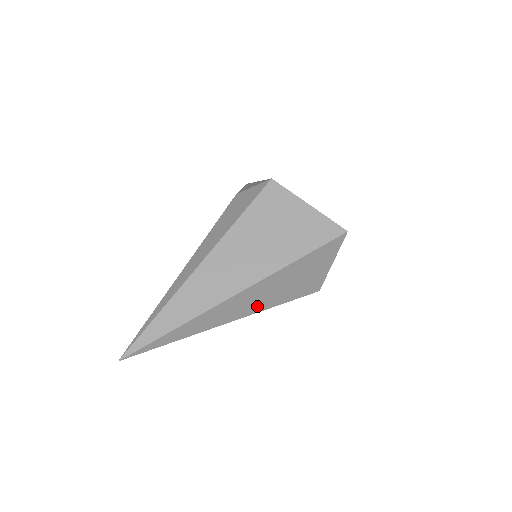
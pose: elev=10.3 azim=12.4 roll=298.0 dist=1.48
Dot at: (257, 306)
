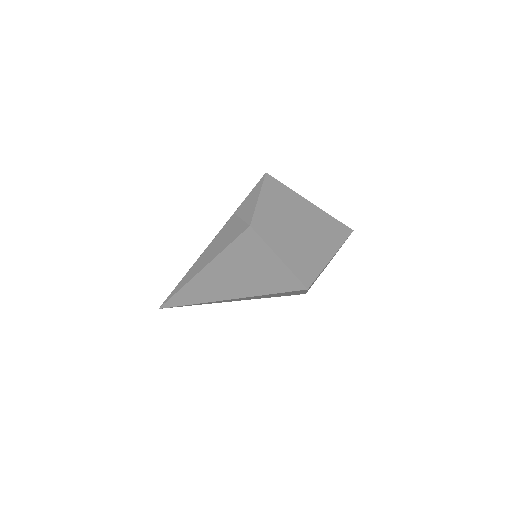
Dot at: (248, 299)
